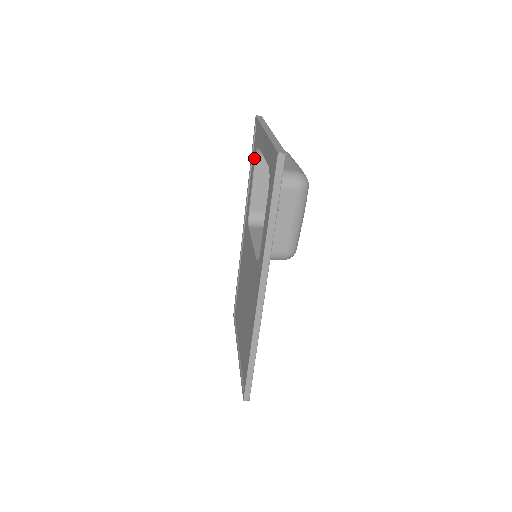
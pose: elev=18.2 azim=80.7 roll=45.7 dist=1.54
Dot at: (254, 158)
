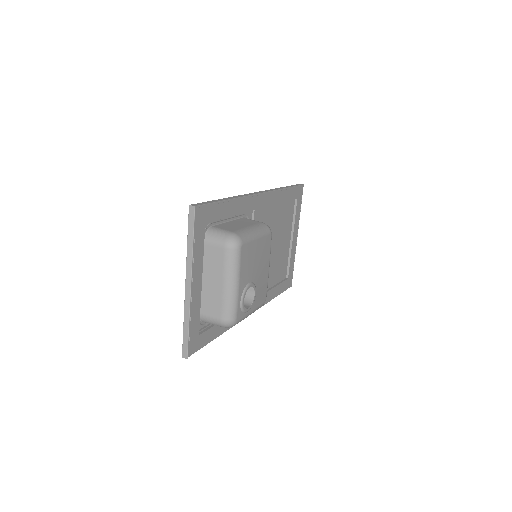
Dot at: (213, 221)
